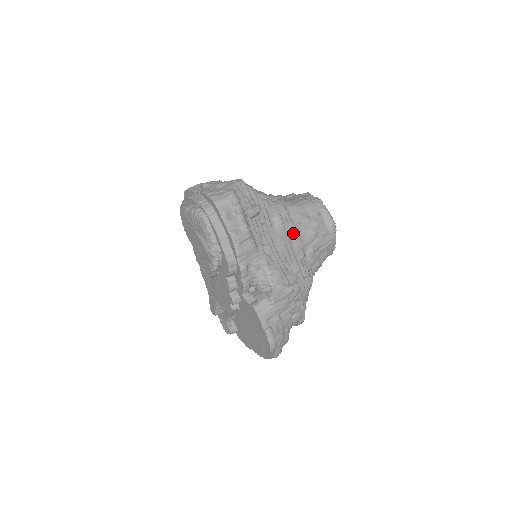
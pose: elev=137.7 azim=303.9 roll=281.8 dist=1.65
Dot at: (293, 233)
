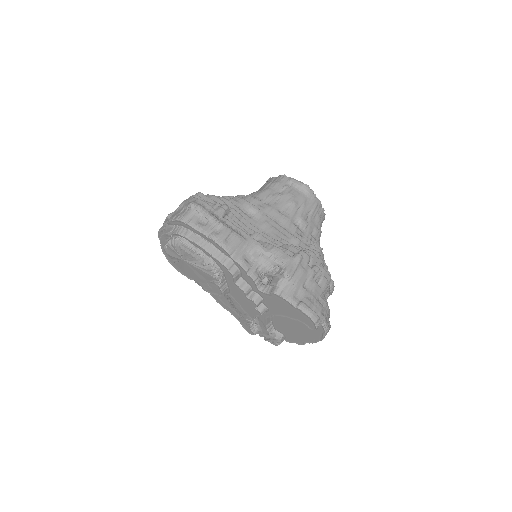
Dot at: (274, 213)
